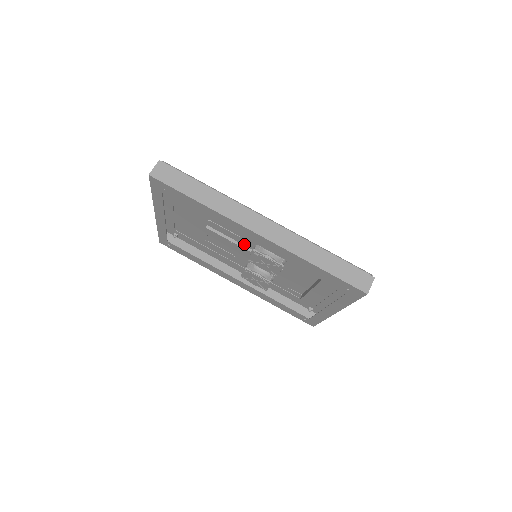
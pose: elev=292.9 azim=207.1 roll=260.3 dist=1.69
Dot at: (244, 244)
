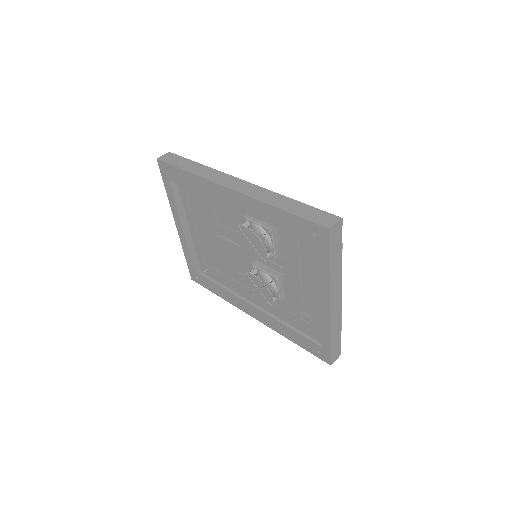
Dot at: occluded
